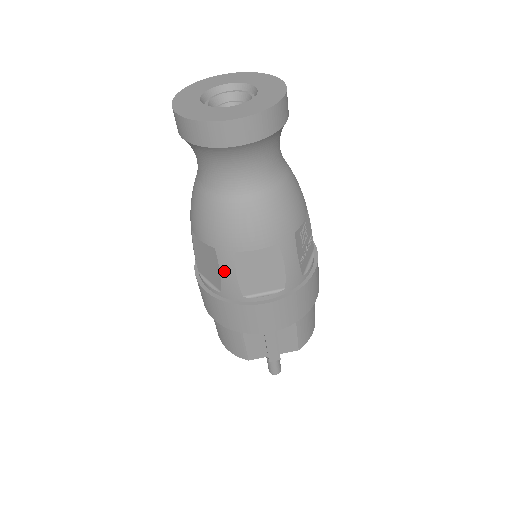
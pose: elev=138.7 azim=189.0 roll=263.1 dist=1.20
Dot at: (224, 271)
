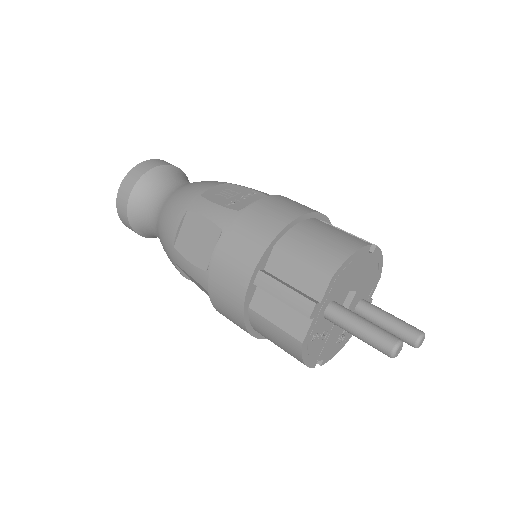
Dot at: (187, 270)
